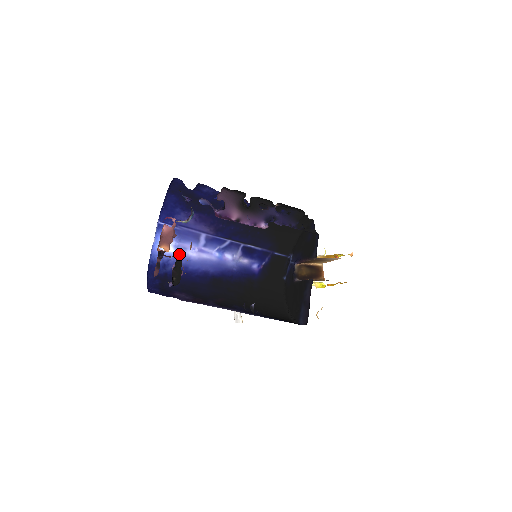
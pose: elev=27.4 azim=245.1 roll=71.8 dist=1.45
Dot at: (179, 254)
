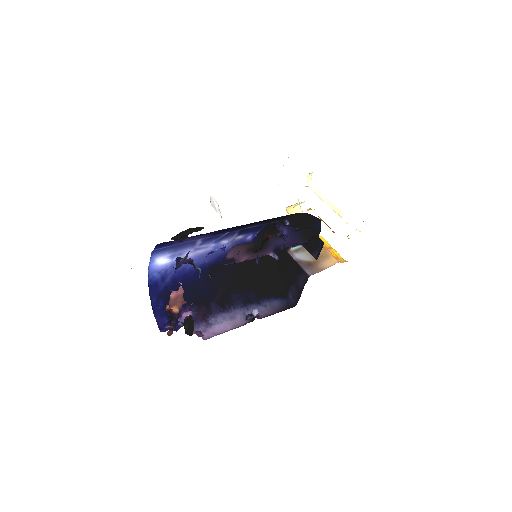
Dot at: (175, 261)
